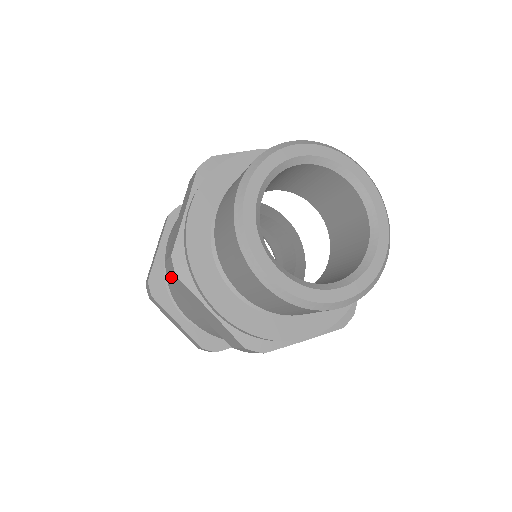
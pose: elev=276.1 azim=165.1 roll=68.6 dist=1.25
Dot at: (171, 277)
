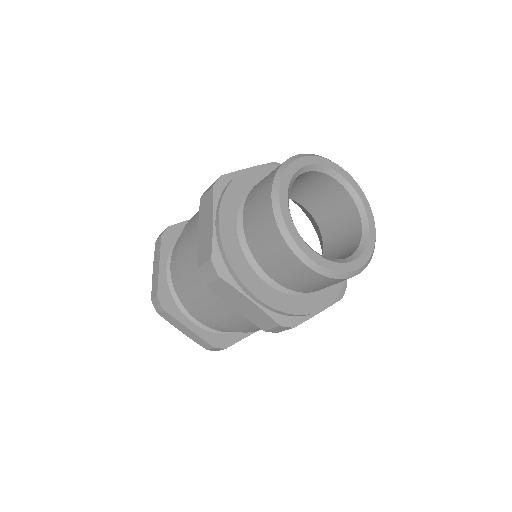
Dot at: (206, 192)
